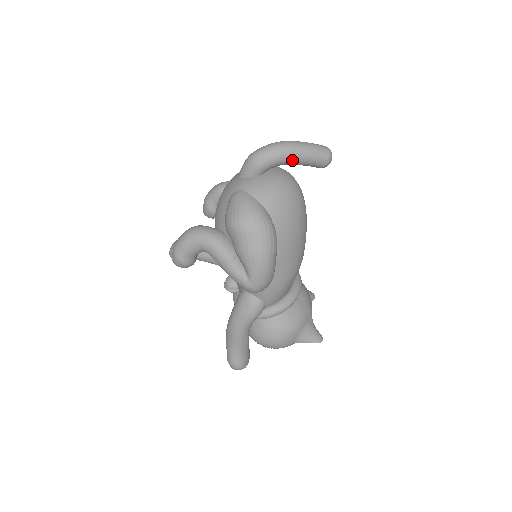
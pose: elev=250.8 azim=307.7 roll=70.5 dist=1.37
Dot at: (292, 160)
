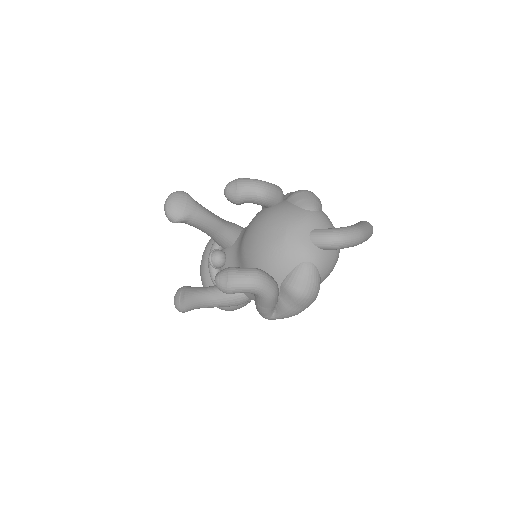
Dot at: occluded
